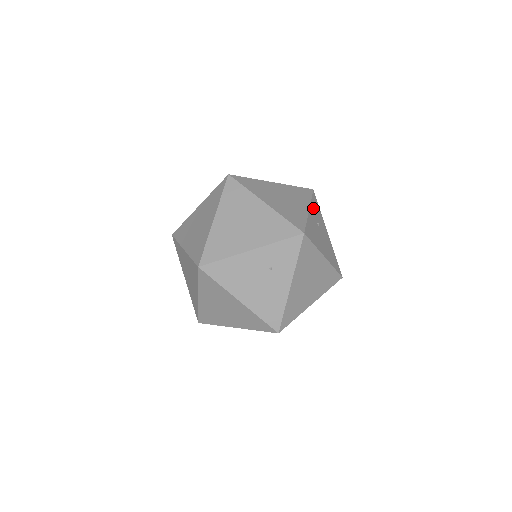
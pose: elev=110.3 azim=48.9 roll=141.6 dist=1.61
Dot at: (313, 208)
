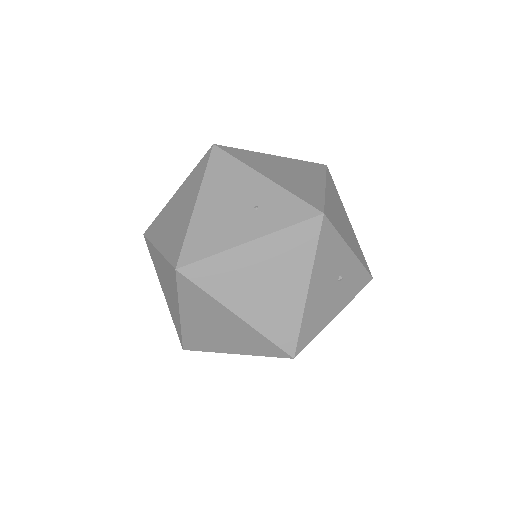
Dot at: (355, 267)
